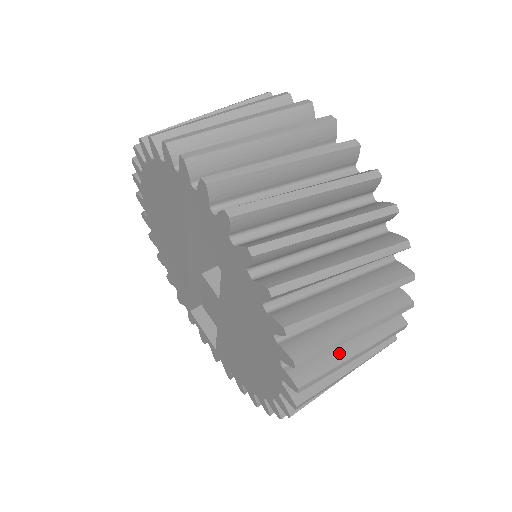
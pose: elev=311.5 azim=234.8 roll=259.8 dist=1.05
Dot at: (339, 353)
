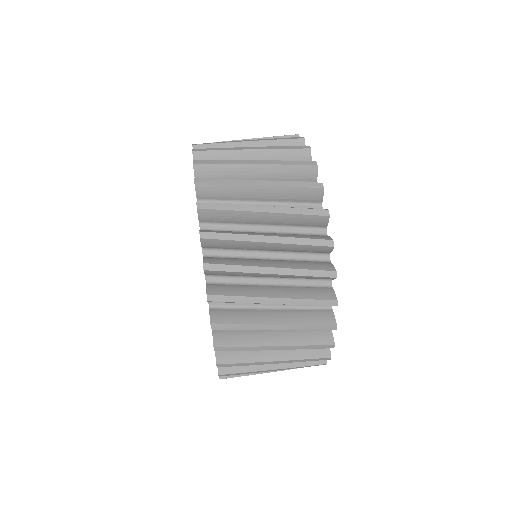
Dot at: occluded
